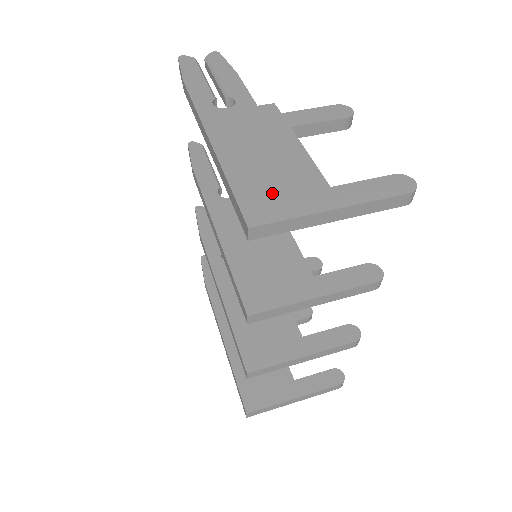
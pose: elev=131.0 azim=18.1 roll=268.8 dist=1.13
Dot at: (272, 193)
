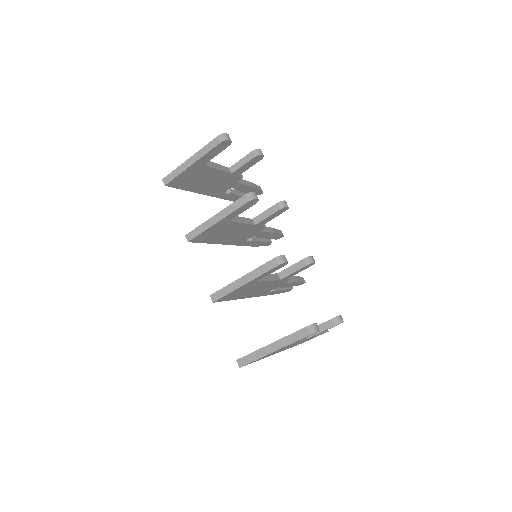
Dot at: occluded
